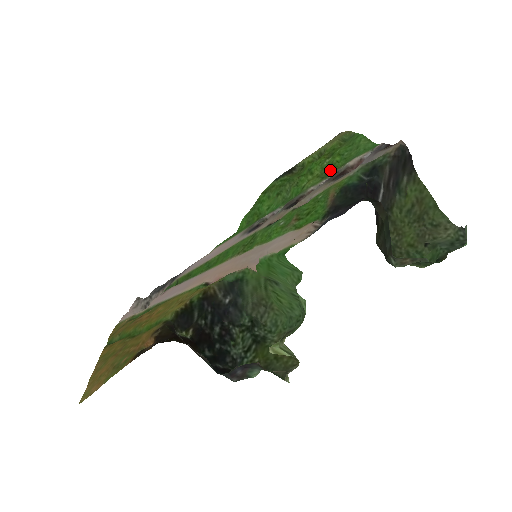
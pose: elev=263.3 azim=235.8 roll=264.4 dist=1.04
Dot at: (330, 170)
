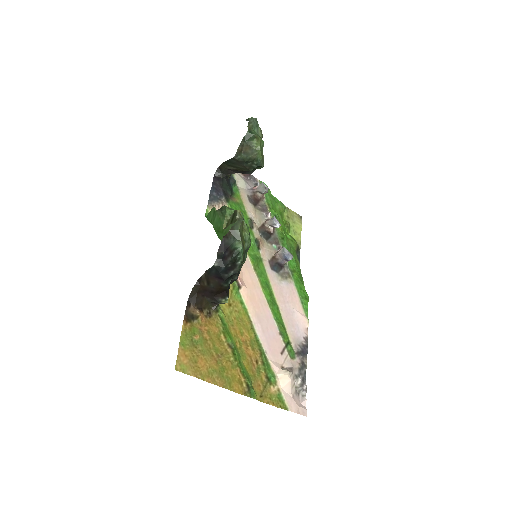
Dot at: (277, 214)
